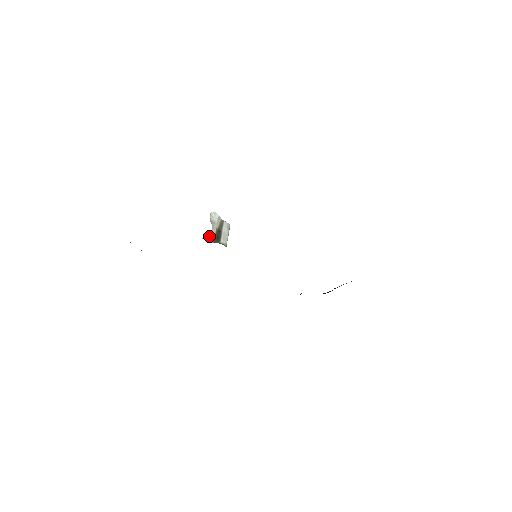
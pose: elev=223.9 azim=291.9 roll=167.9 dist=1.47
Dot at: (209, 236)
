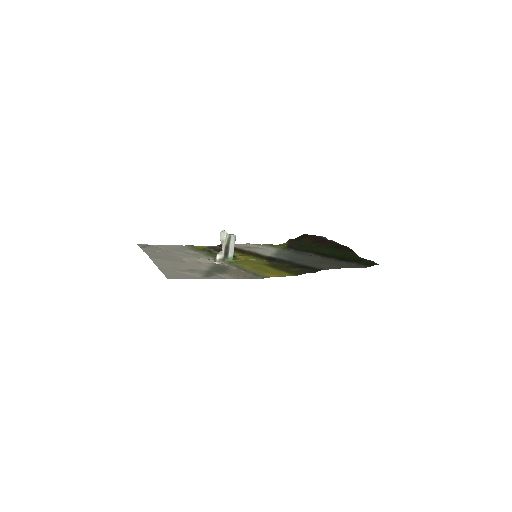
Dot at: (219, 257)
